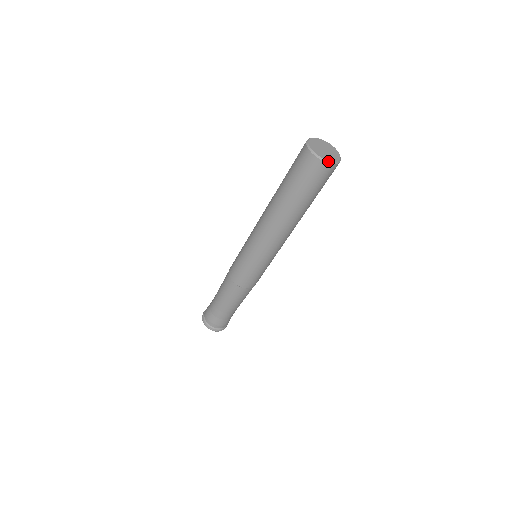
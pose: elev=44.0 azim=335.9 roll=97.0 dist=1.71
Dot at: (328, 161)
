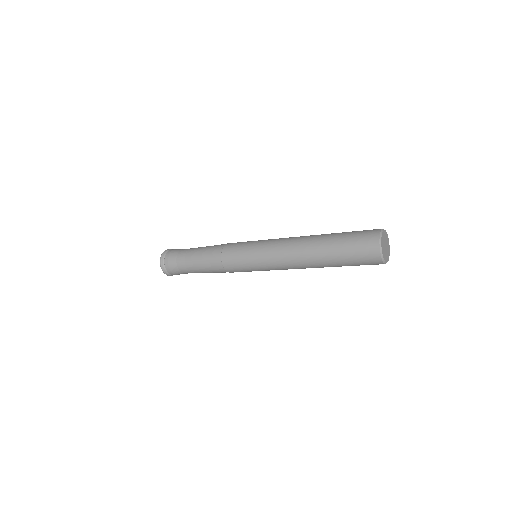
Dot at: (384, 261)
